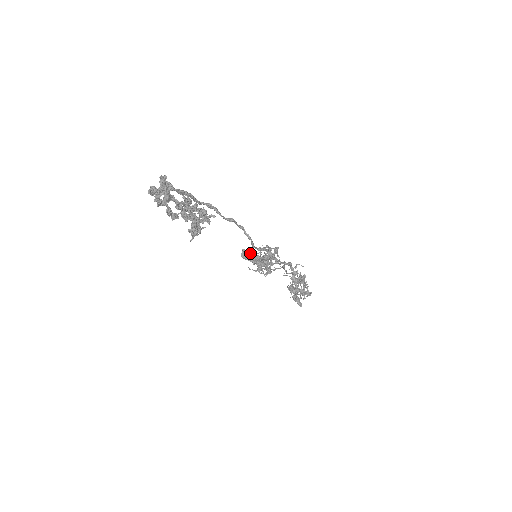
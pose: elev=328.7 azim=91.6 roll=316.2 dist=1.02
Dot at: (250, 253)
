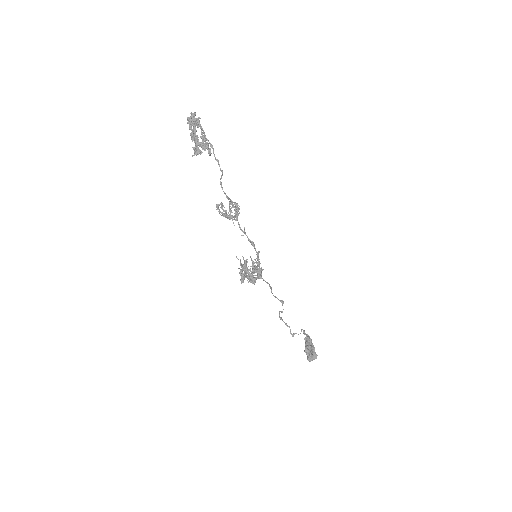
Dot at: occluded
